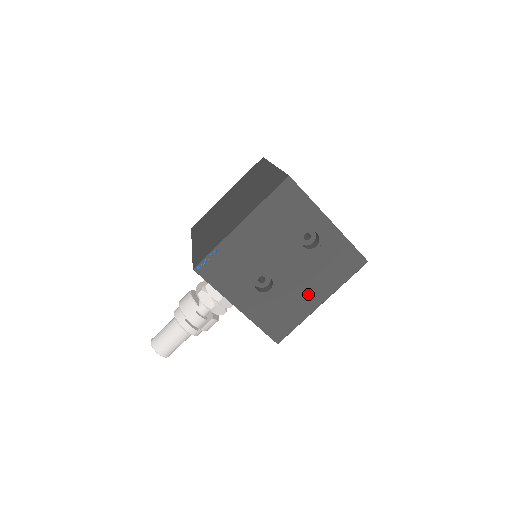
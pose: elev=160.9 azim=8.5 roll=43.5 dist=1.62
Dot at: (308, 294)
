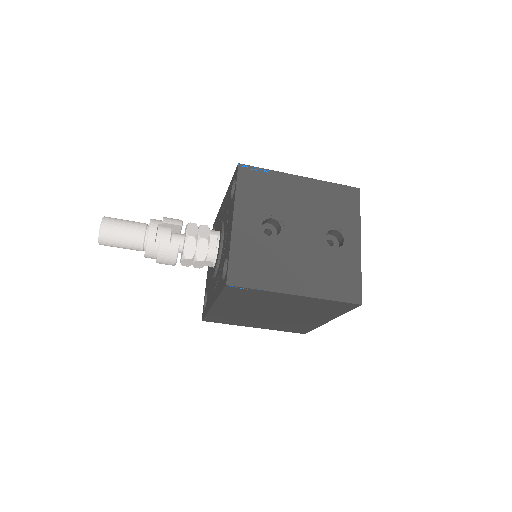
Dot at: (294, 274)
